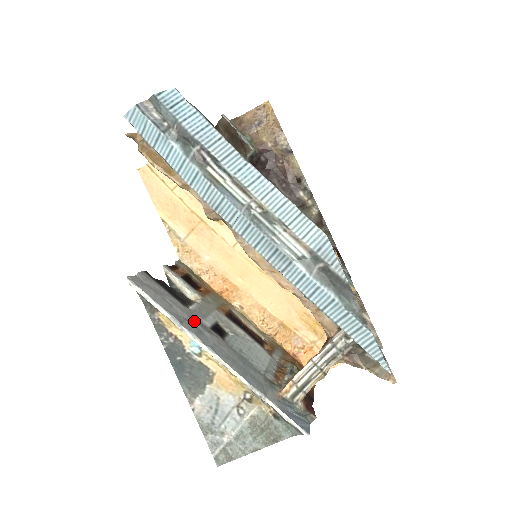
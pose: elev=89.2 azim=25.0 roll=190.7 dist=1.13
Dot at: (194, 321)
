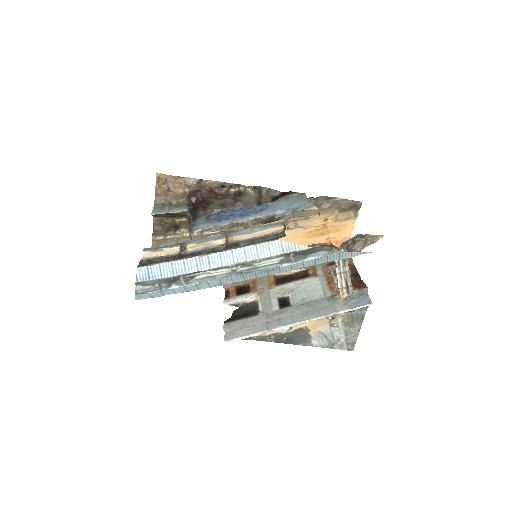
Dot at: (270, 317)
